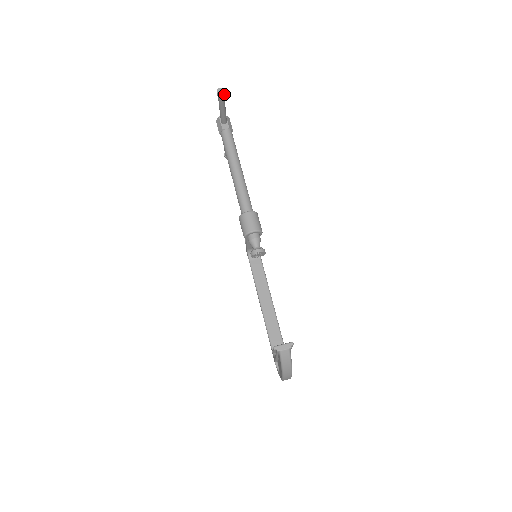
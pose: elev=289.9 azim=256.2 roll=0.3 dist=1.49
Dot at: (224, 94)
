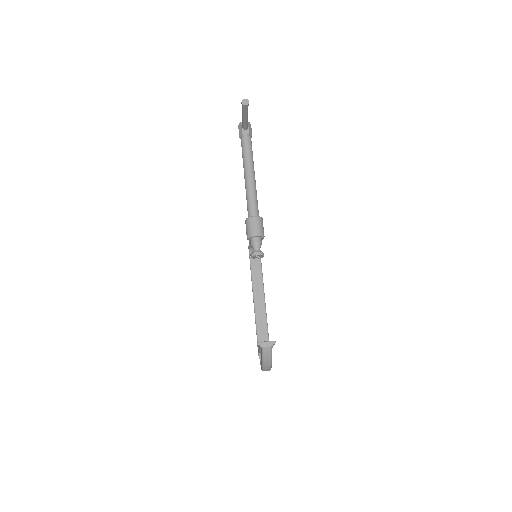
Dot at: (248, 105)
